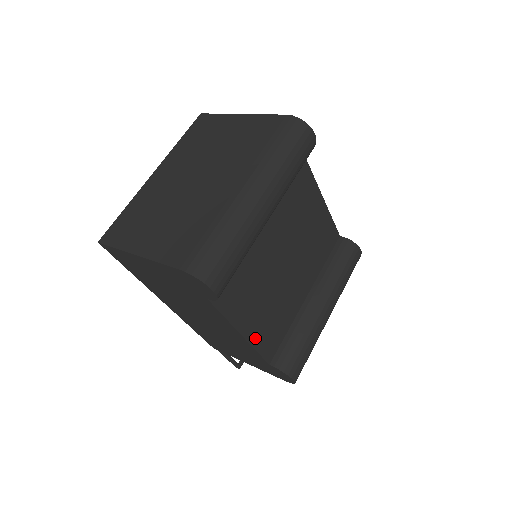
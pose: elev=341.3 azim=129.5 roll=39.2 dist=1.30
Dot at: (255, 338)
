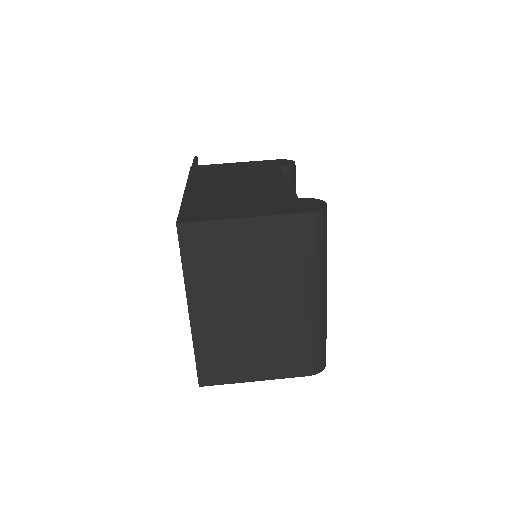
Dot at: occluded
